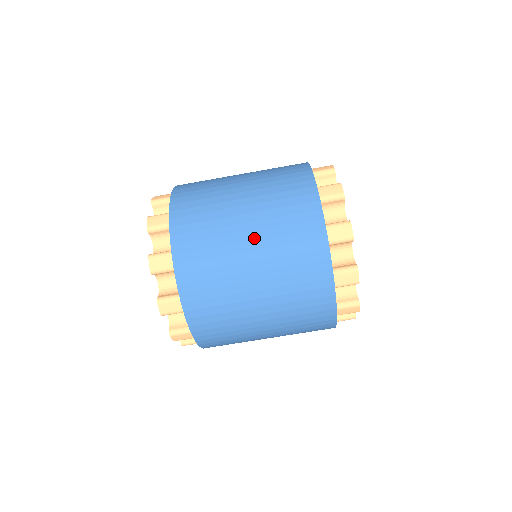
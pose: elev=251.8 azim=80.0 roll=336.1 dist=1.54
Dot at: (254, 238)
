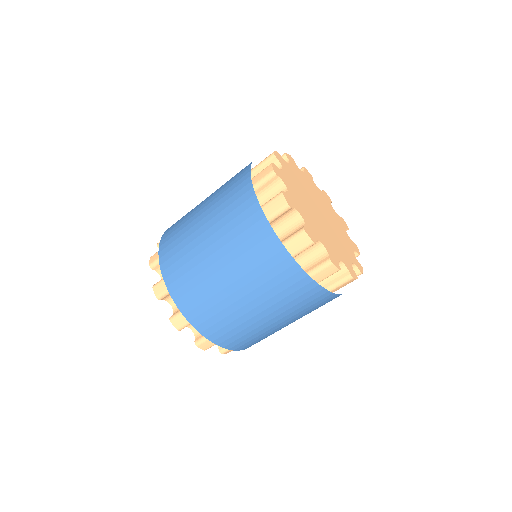
Dot at: (234, 279)
